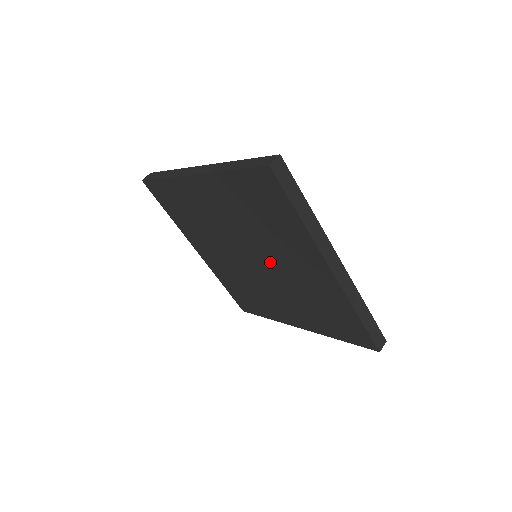
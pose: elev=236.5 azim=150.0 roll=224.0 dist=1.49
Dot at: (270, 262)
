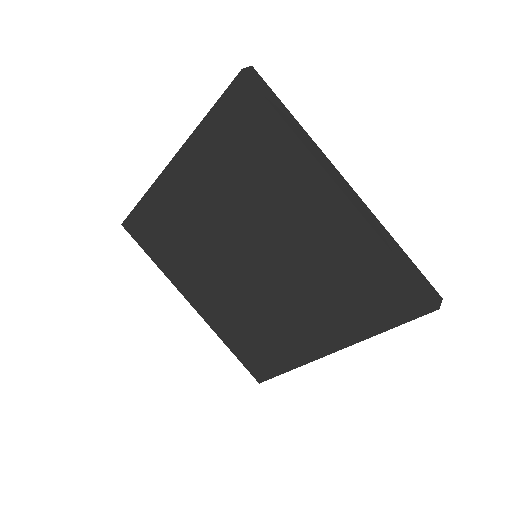
Dot at: (272, 243)
